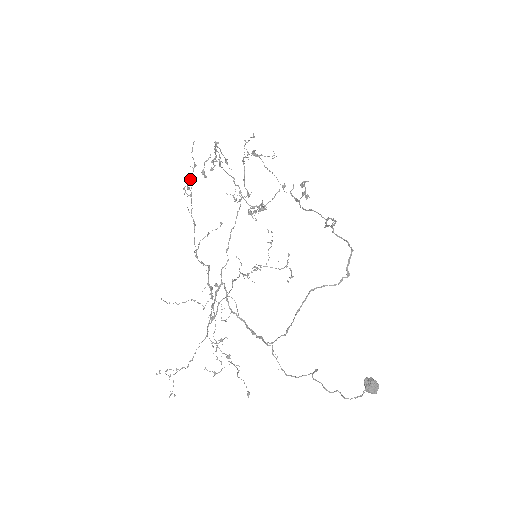
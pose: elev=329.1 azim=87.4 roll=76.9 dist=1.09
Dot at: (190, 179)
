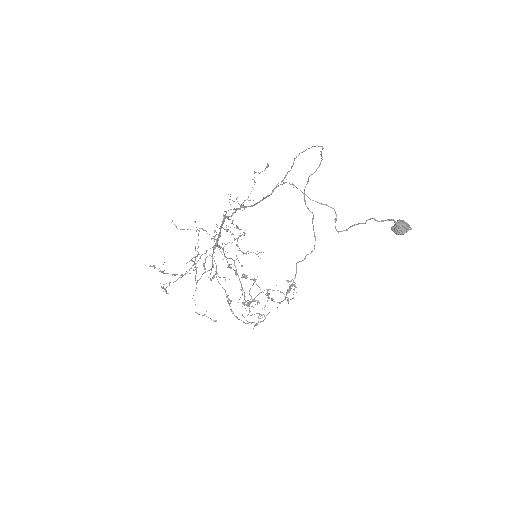
Dot at: (198, 234)
